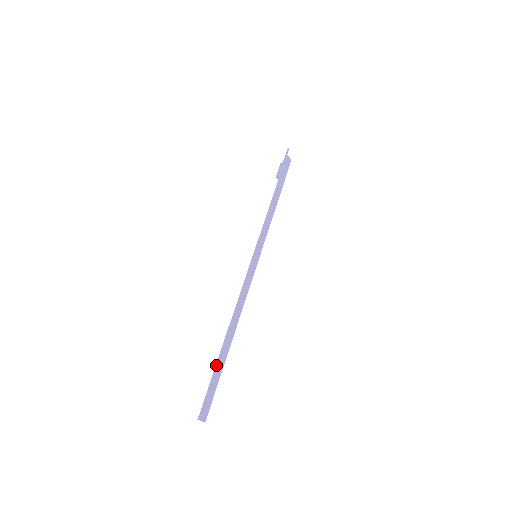
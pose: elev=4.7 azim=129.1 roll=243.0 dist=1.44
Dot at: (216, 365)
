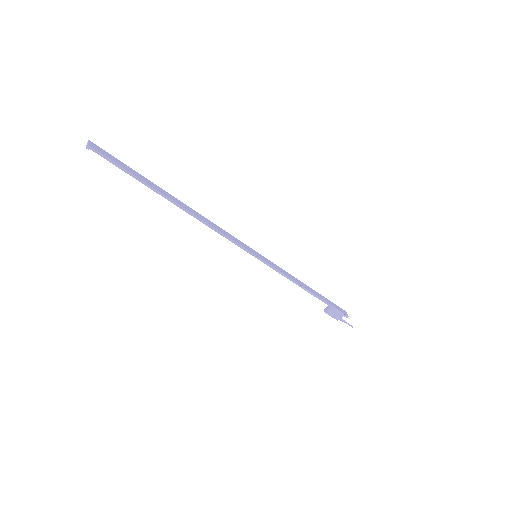
Dot at: (145, 179)
